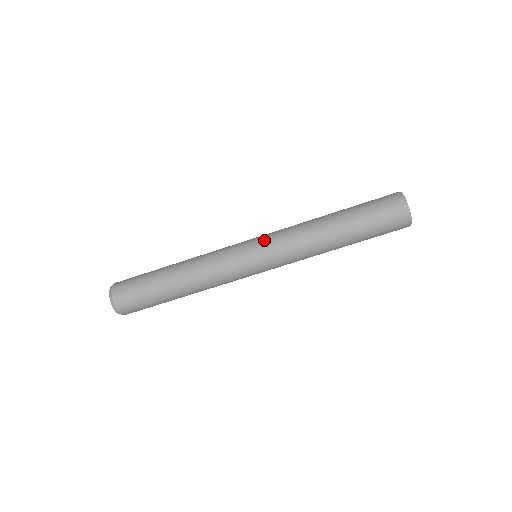
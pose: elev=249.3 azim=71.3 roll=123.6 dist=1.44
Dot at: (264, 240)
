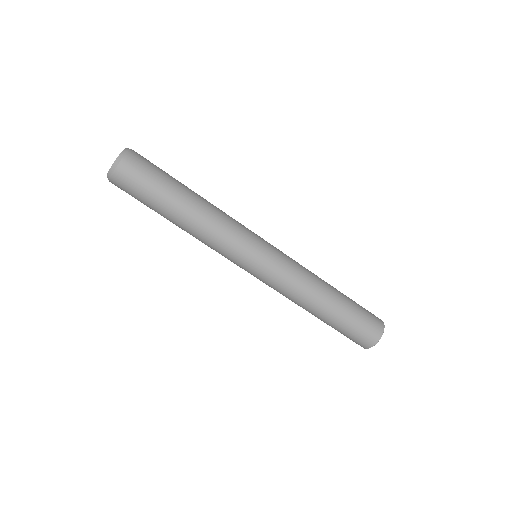
Dot at: (278, 250)
